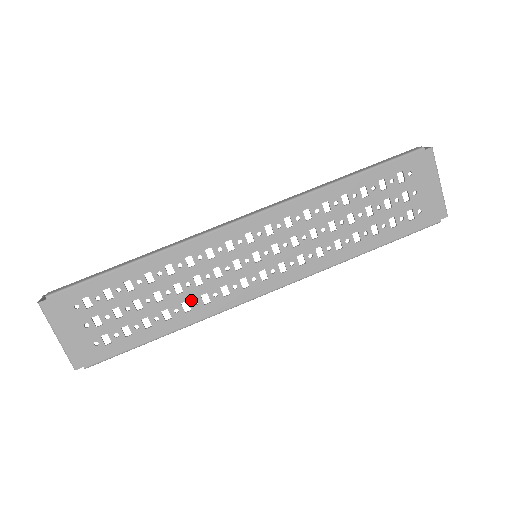
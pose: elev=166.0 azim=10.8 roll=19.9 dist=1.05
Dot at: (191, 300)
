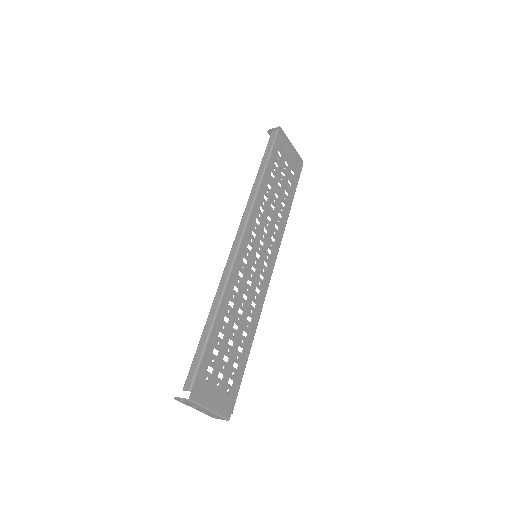
Dot at: (249, 312)
